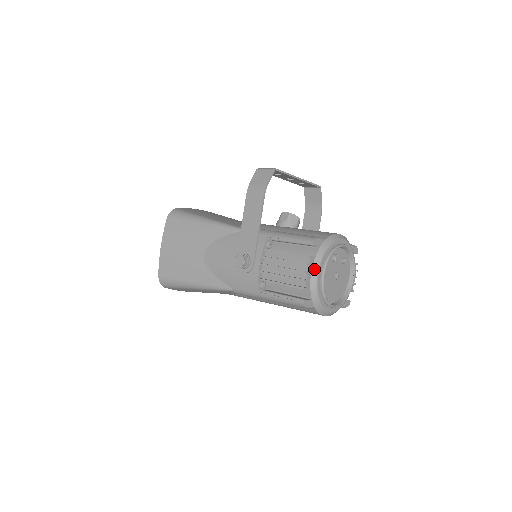
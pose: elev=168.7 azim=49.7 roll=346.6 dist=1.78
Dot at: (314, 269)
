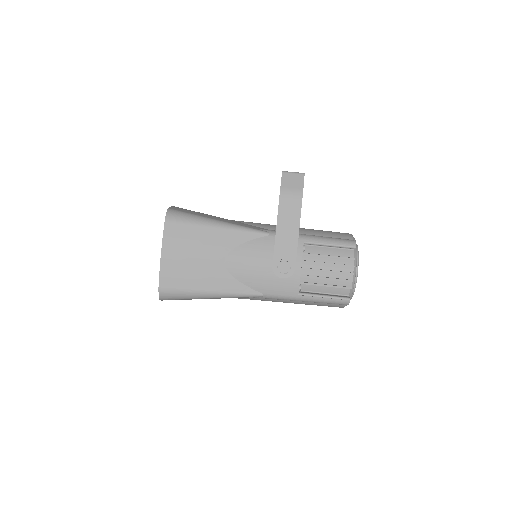
Dot at: (354, 269)
